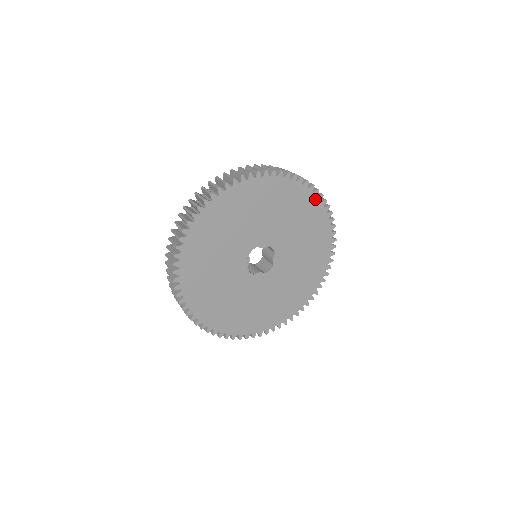
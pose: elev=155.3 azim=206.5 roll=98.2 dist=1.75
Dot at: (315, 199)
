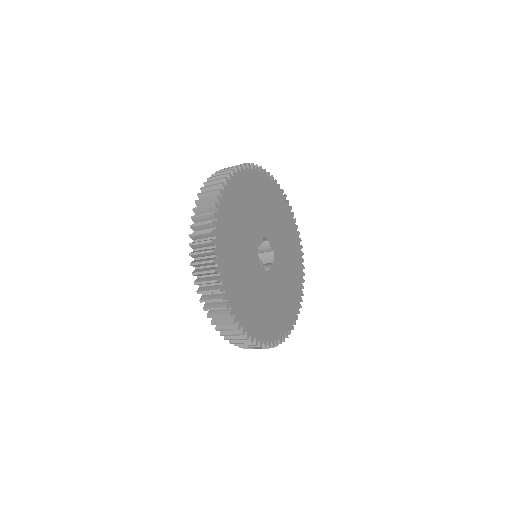
Dot at: (260, 174)
